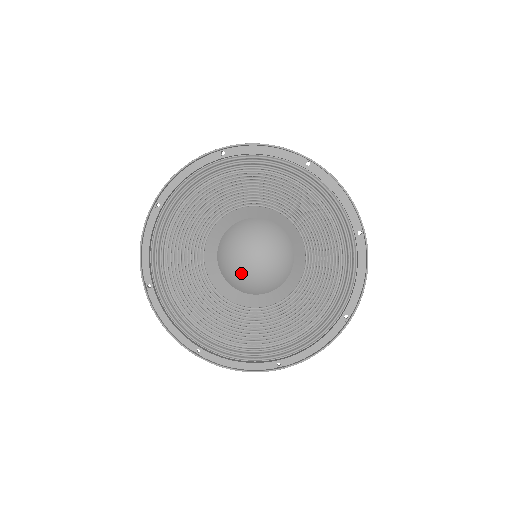
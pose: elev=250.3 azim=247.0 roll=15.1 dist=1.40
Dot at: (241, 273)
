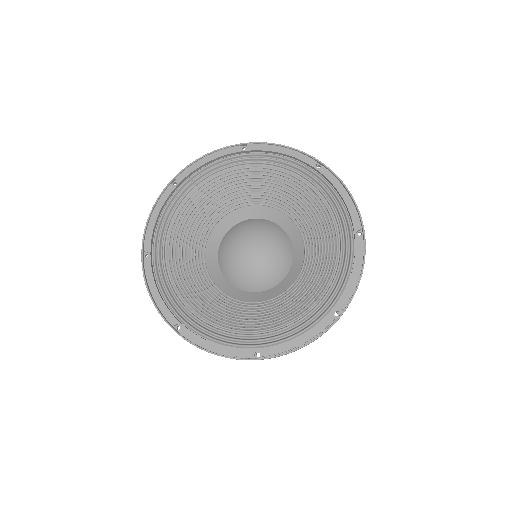
Dot at: (234, 249)
